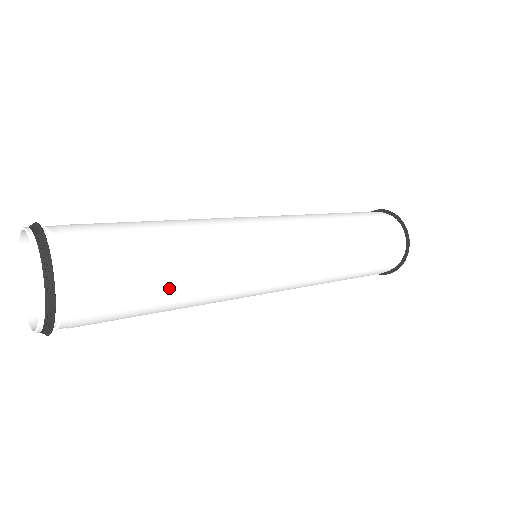
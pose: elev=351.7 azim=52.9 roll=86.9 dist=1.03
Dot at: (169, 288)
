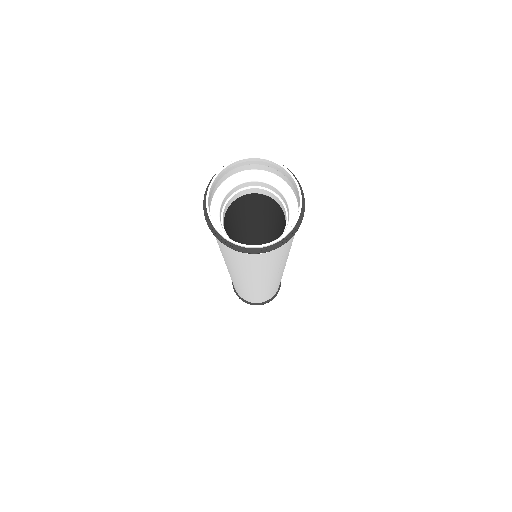
Dot at: occluded
